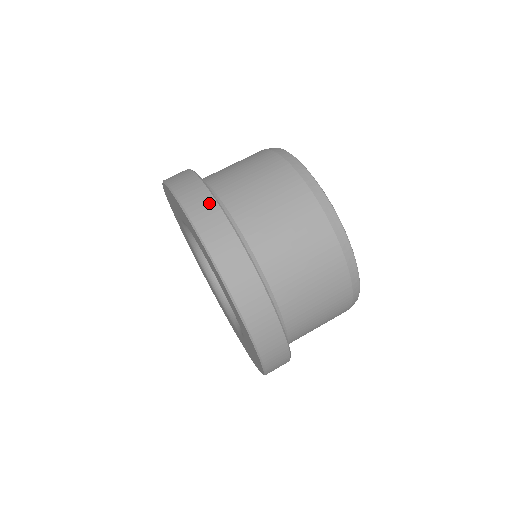
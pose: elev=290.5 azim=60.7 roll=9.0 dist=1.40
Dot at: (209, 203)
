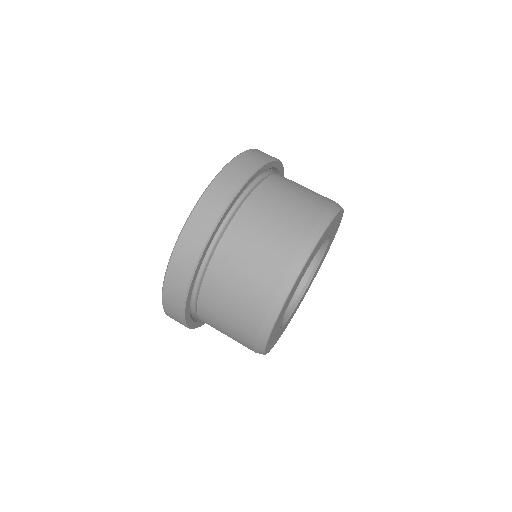
Dot at: occluded
